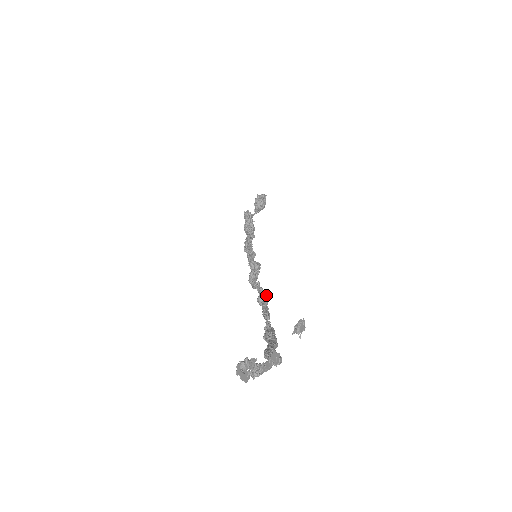
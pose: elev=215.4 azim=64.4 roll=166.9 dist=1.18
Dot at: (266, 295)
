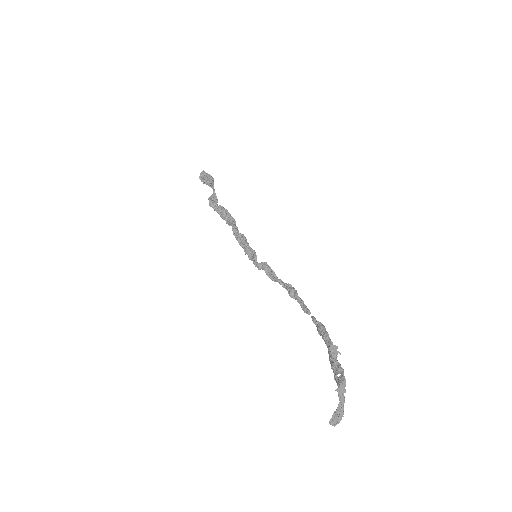
Dot at: (291, 290)
